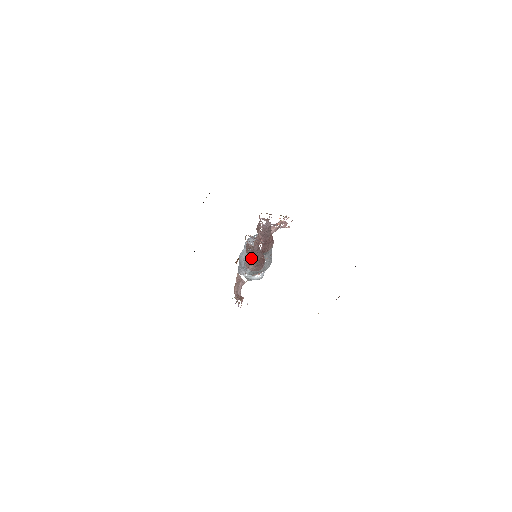
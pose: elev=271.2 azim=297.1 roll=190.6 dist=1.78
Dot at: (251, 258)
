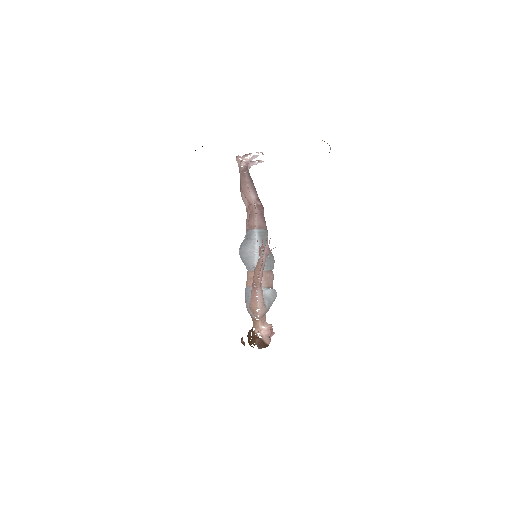
Dot at: (250, 192)
